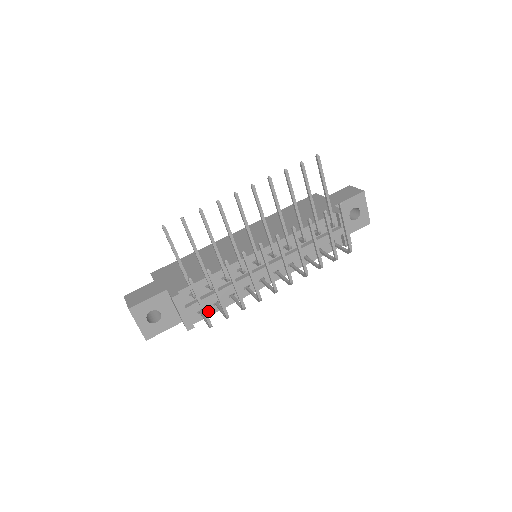
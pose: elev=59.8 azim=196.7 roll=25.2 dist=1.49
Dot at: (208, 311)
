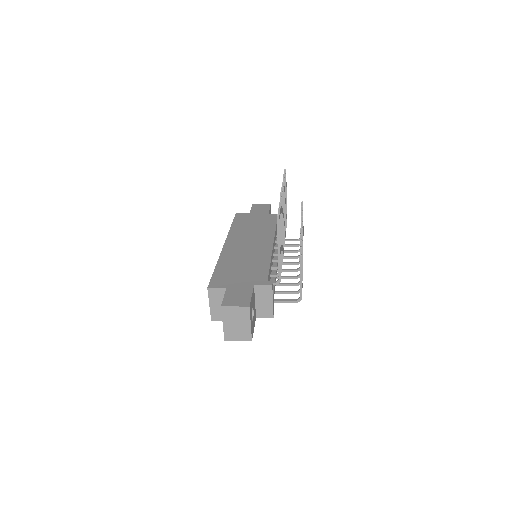
Dot at: occluded
